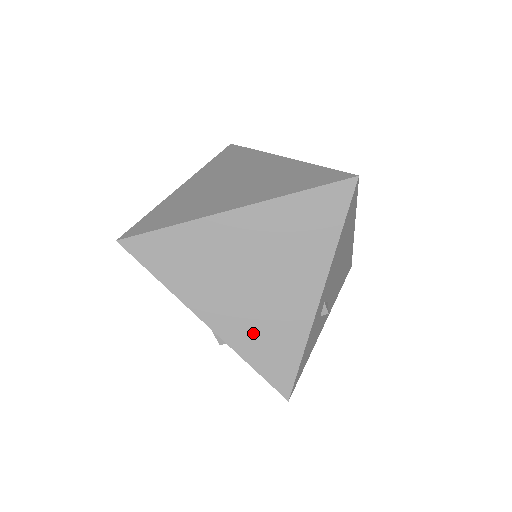
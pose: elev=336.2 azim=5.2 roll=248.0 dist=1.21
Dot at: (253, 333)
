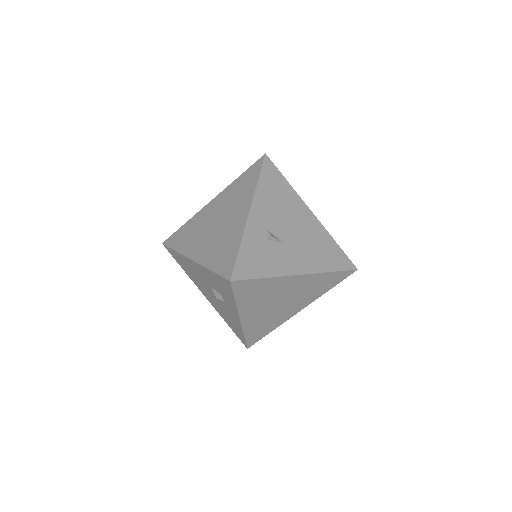
Dot at: (214, 251)
